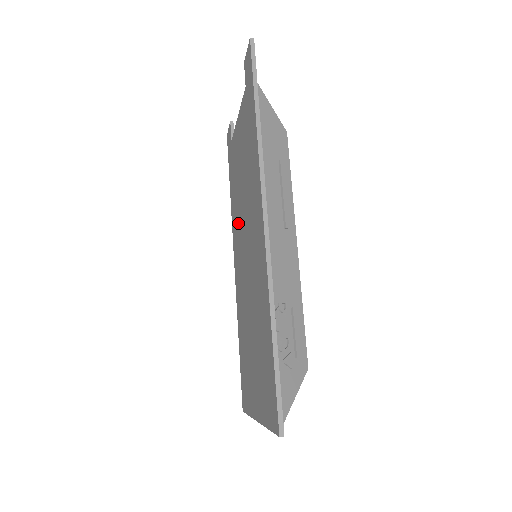
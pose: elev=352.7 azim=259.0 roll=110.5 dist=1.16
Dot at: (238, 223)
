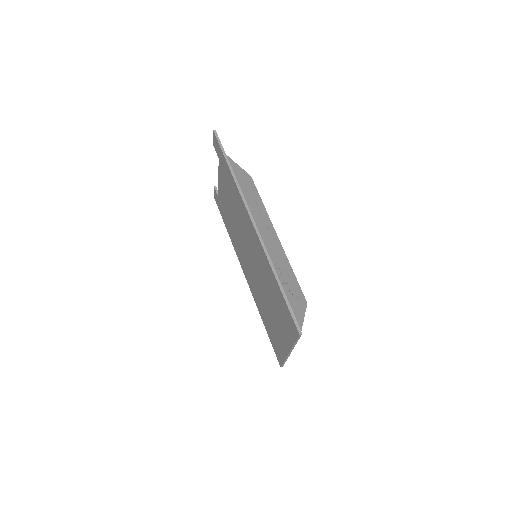
Dot at: (239, 244)
